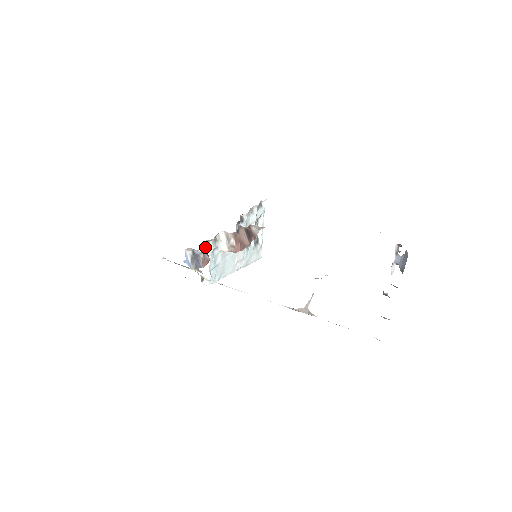
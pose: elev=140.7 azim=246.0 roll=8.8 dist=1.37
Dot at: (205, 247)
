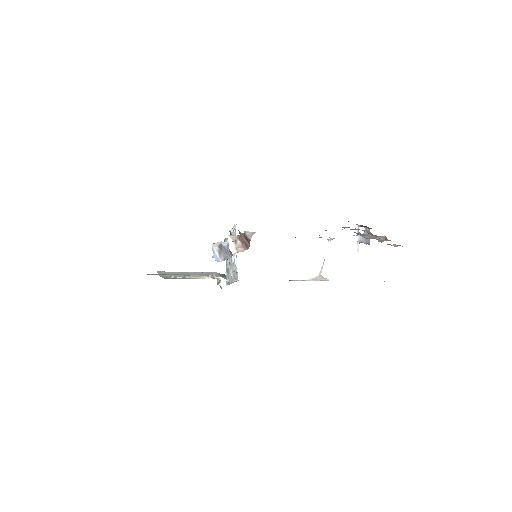
Dot at: occluded
